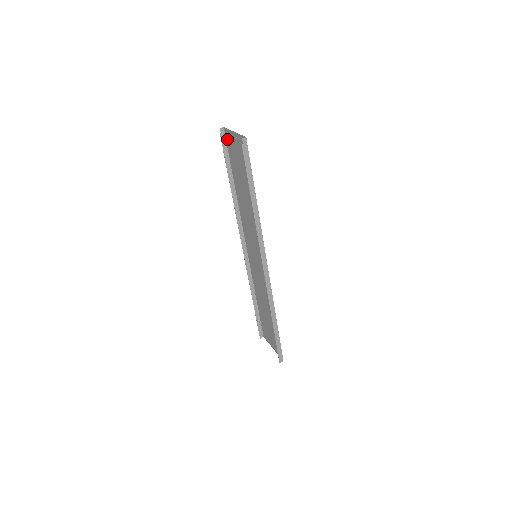
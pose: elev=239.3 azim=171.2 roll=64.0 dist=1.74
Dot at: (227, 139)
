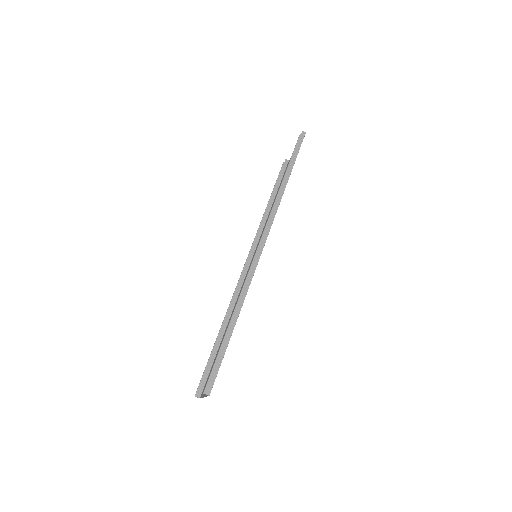
Dot at: (287, 166)
